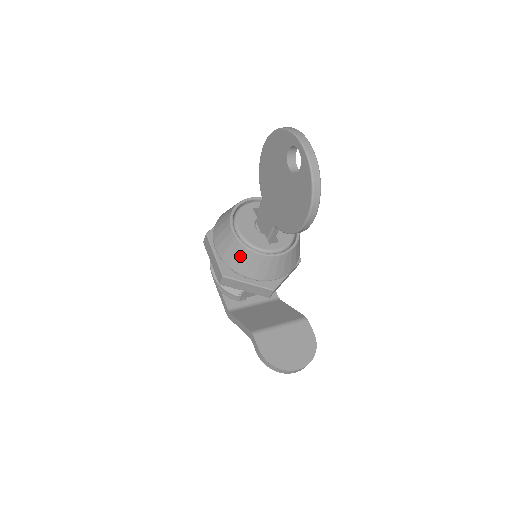
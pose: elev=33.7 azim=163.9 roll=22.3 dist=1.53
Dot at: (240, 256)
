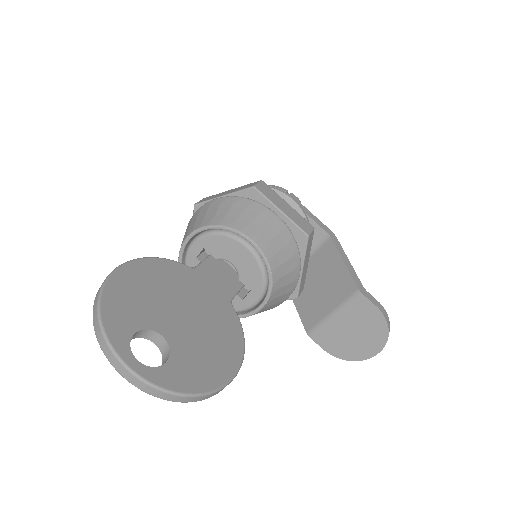
Dot at: occluded
